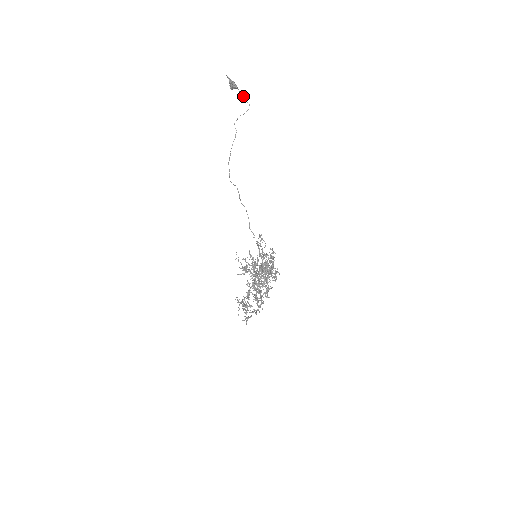
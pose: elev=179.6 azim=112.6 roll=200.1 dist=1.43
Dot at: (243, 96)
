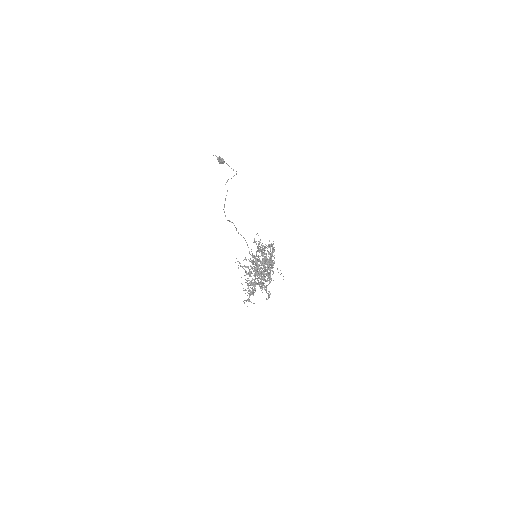
Dot at: occluded
